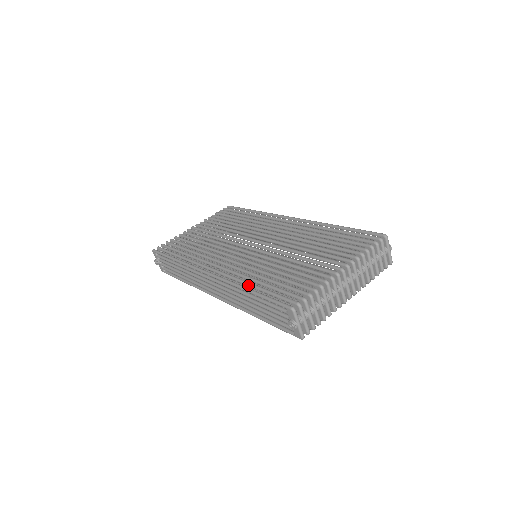
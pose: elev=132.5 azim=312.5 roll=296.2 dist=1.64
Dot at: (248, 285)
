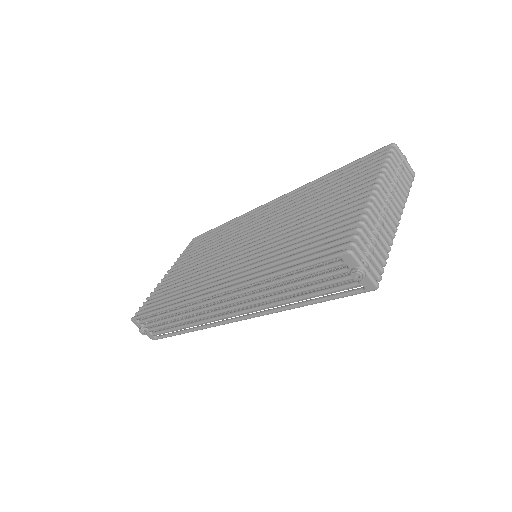
Dot at: (272, 271)
